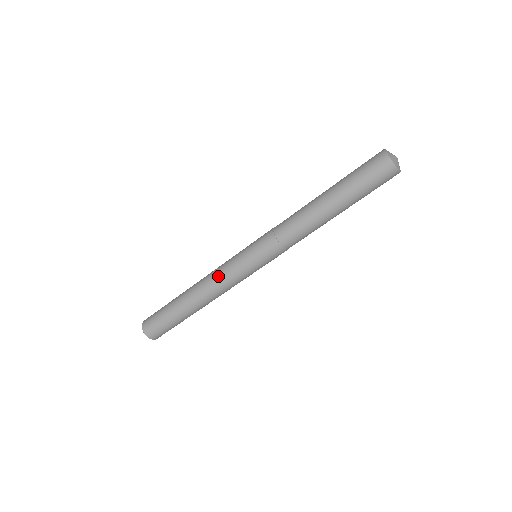
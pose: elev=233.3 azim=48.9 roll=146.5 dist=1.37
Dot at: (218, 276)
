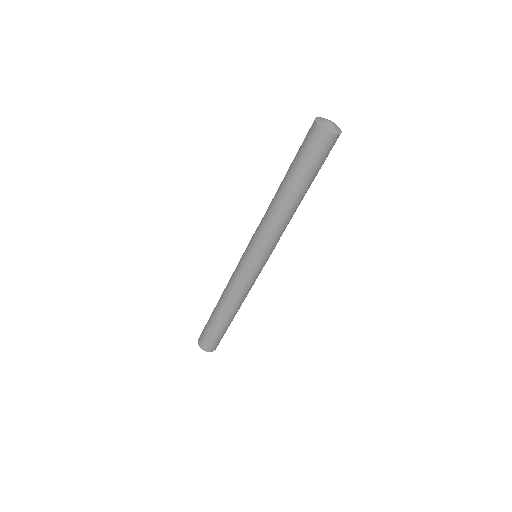
Dot at: (230, 280)
